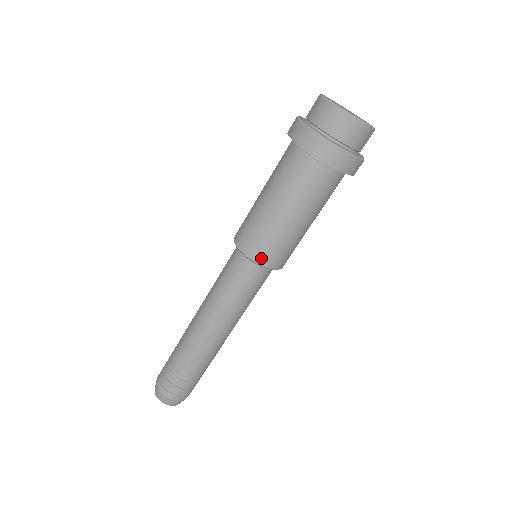
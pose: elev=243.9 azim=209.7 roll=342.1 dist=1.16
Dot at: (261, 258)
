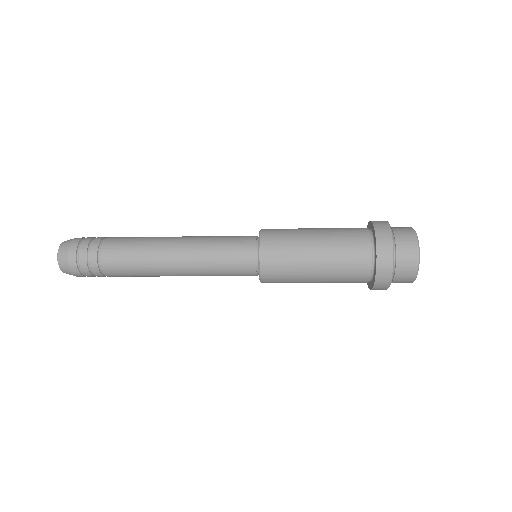
Dot at: (267, 280)
